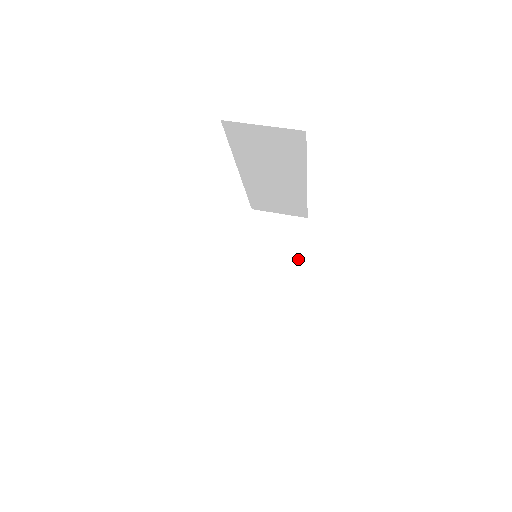
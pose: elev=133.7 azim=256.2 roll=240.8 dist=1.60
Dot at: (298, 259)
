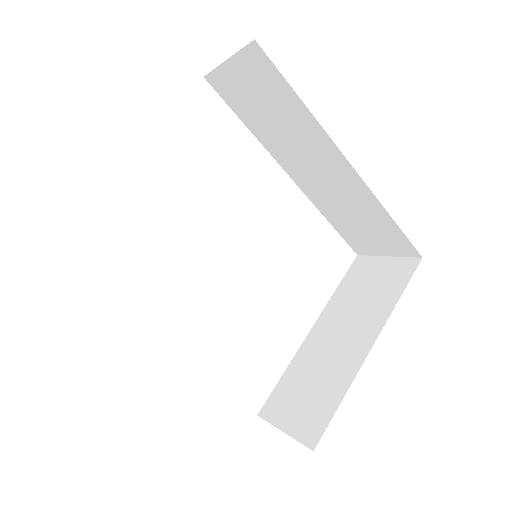
Dot at: (389, 313)
